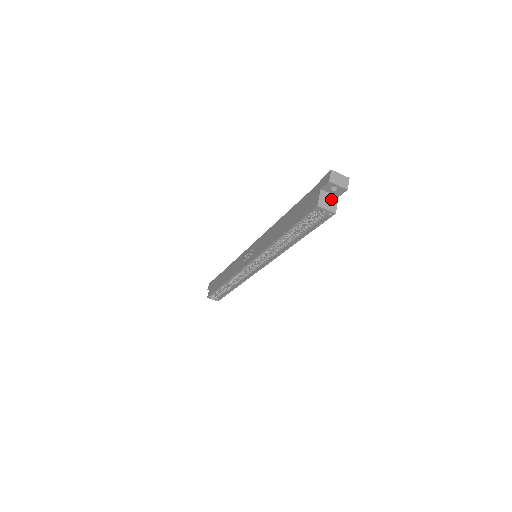
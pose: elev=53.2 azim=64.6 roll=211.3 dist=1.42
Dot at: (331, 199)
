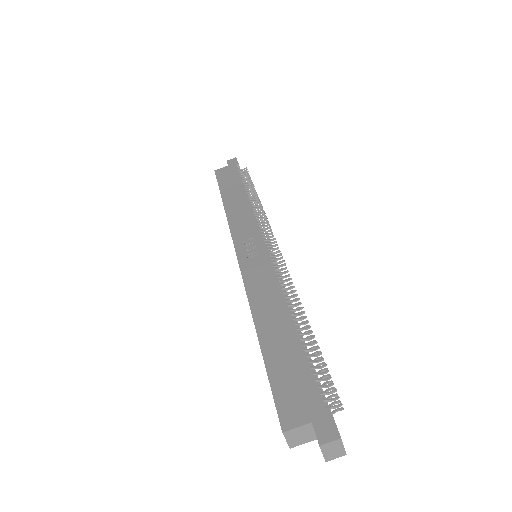
Dot at: (307, 436)
